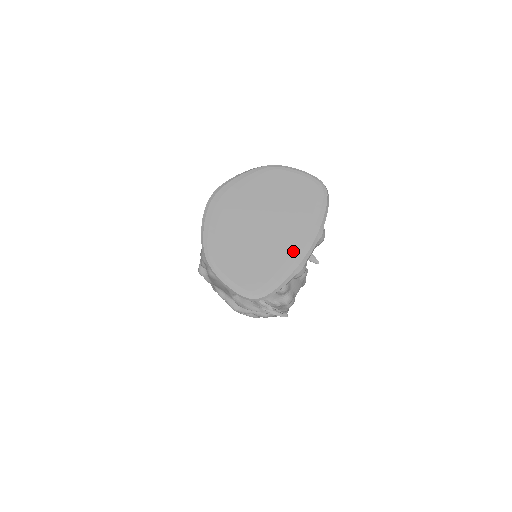
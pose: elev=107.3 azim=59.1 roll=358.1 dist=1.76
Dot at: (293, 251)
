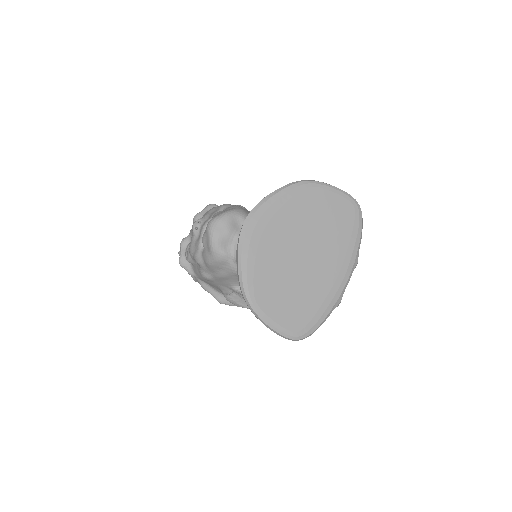
Dot at: (333, 284)
